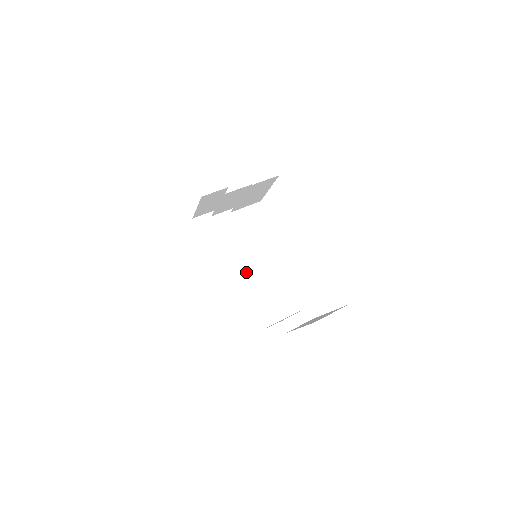
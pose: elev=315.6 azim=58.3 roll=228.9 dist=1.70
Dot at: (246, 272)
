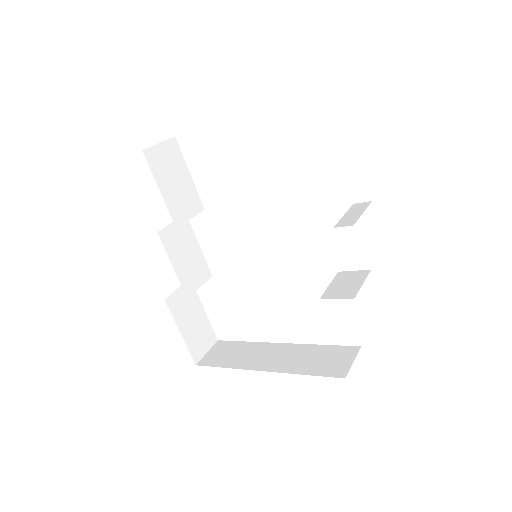
Dot at: (302, 346)
